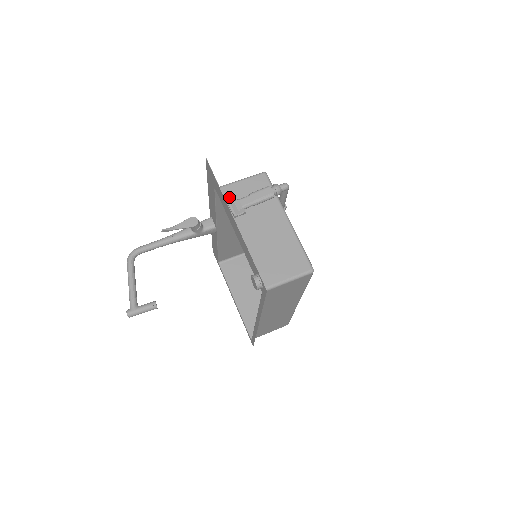
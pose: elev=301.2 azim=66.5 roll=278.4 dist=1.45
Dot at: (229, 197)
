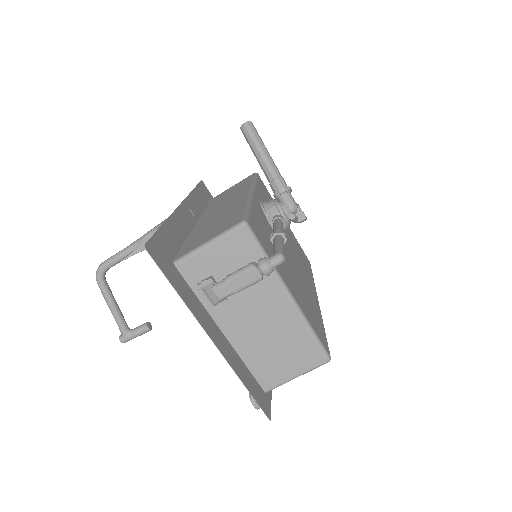
Dot at: (198, 276)
